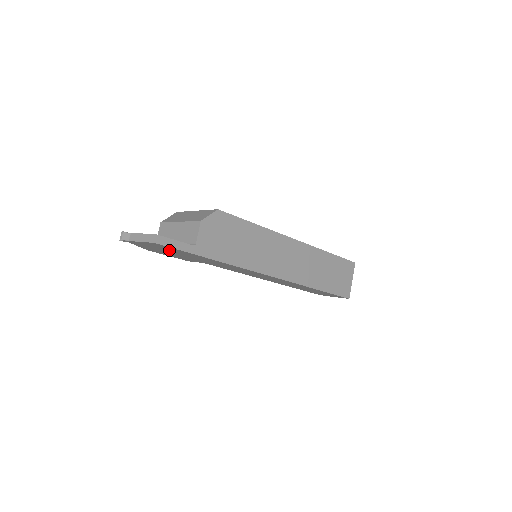
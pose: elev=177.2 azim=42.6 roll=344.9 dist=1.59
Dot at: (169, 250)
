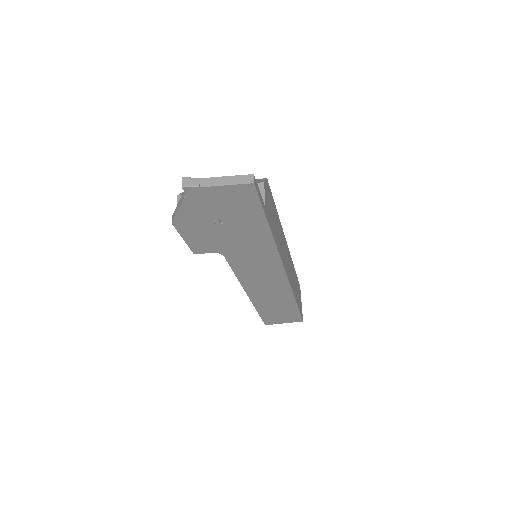
Dot at: (232, 211)
